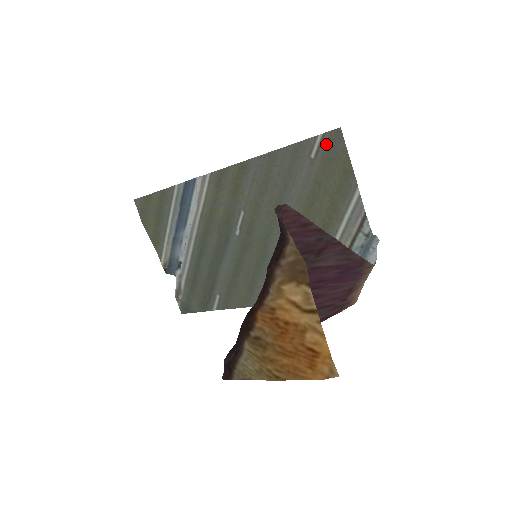
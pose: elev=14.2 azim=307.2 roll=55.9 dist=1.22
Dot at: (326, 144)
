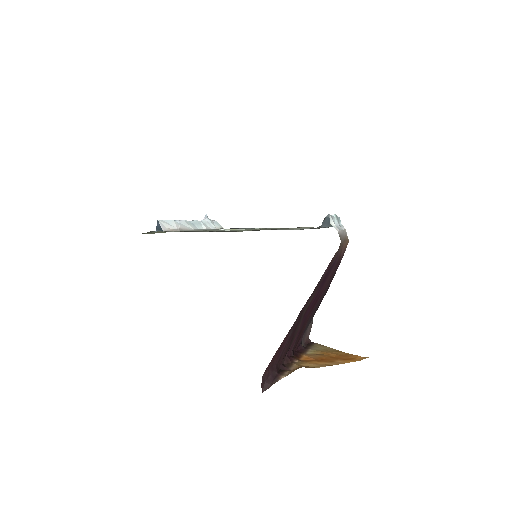
Dot at: occluded
